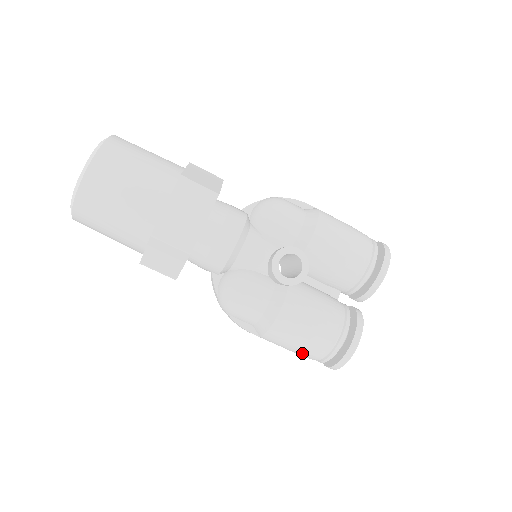
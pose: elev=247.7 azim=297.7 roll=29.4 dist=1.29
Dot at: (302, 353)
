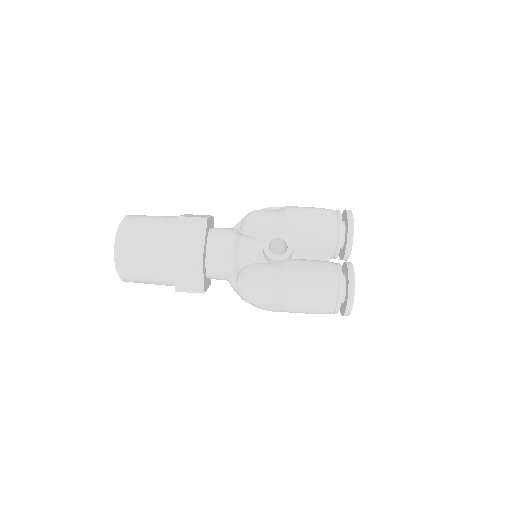
Dot at: (317, 308)
